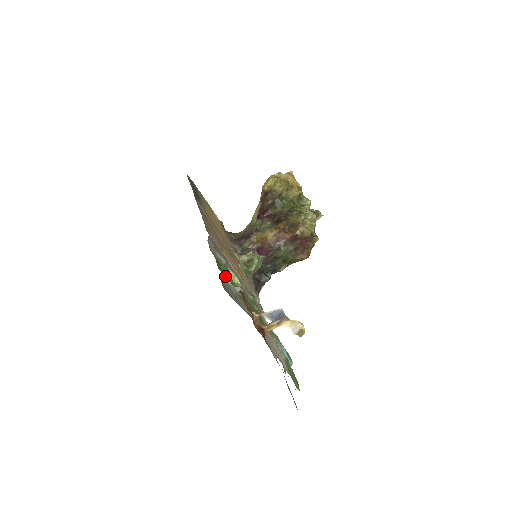
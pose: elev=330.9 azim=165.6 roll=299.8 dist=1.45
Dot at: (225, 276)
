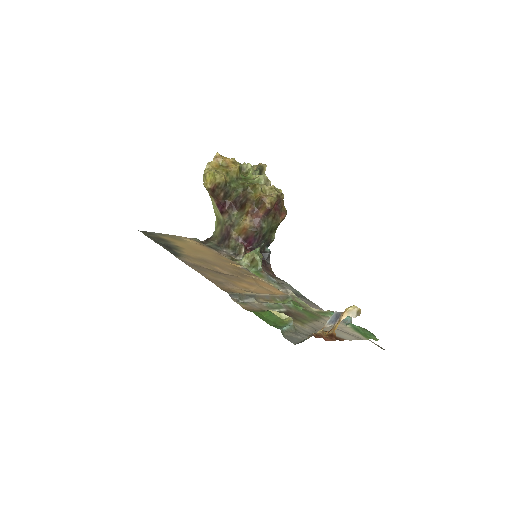
Dot at: (276, 323)
